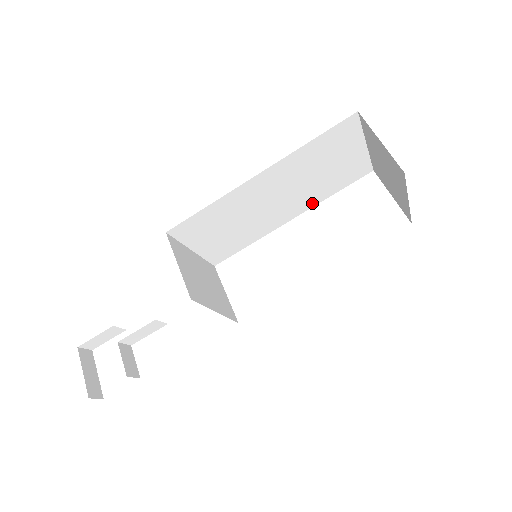
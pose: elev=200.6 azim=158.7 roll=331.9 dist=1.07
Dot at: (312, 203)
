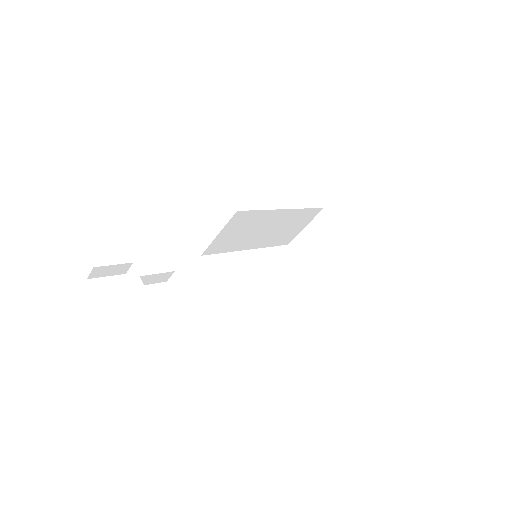
Dot at: (263, 245)
